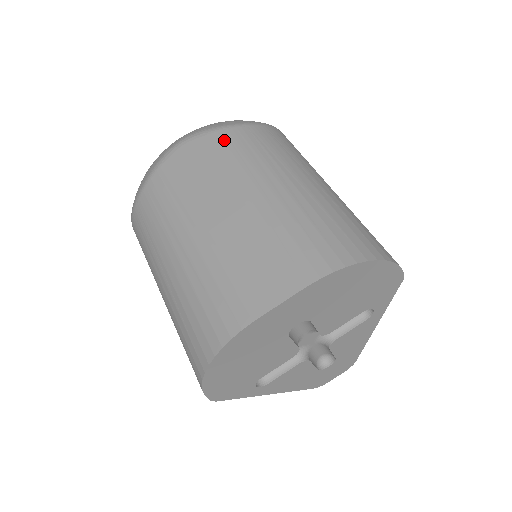
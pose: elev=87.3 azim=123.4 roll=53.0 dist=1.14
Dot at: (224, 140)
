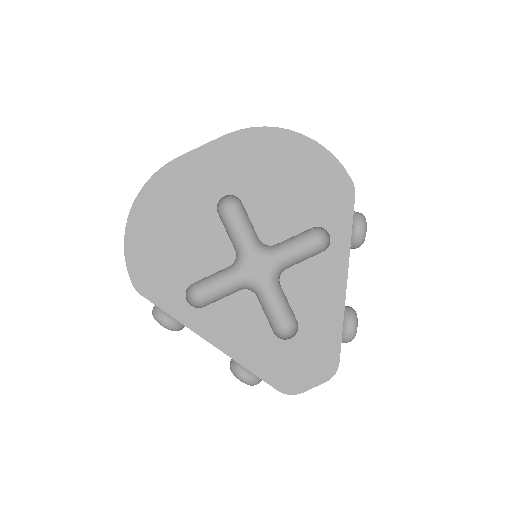
Dot at: occluded
